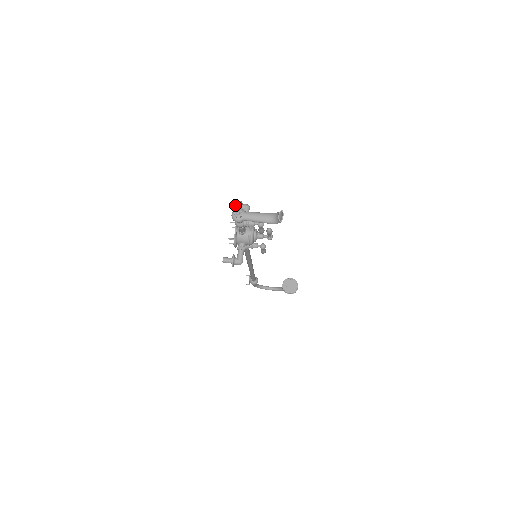
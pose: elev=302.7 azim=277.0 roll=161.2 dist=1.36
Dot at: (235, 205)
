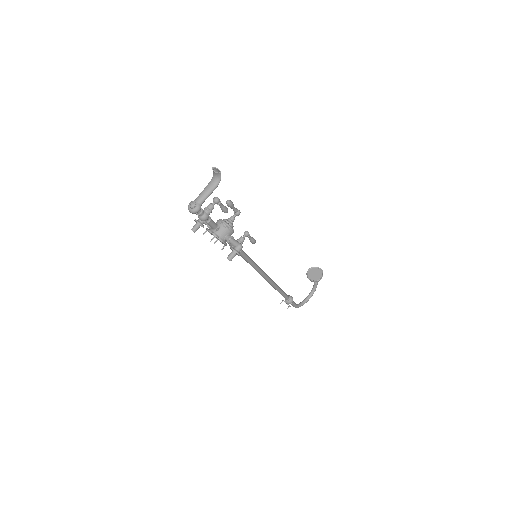
Dot at: (194, 226)
